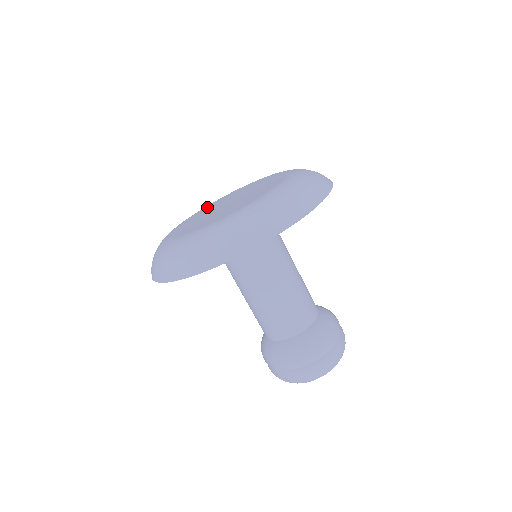
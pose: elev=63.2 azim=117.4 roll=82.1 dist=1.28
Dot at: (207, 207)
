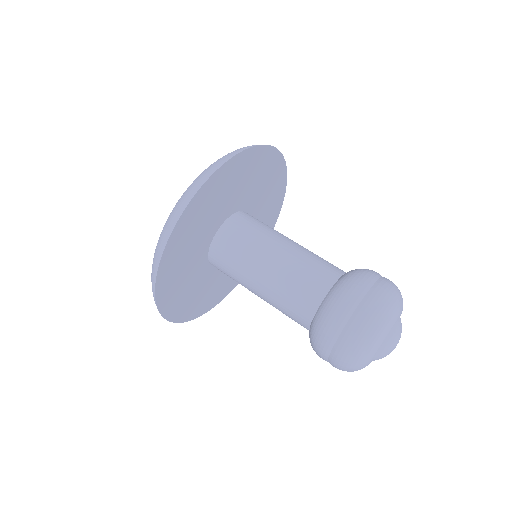
Dot at: occluded
